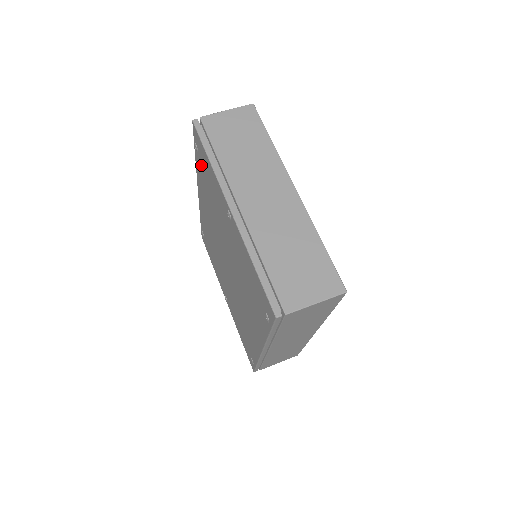
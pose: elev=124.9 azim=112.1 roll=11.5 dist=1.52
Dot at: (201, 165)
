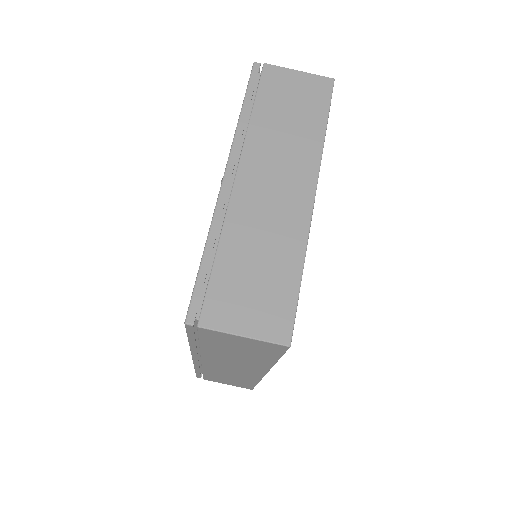
Dot at: occluded
